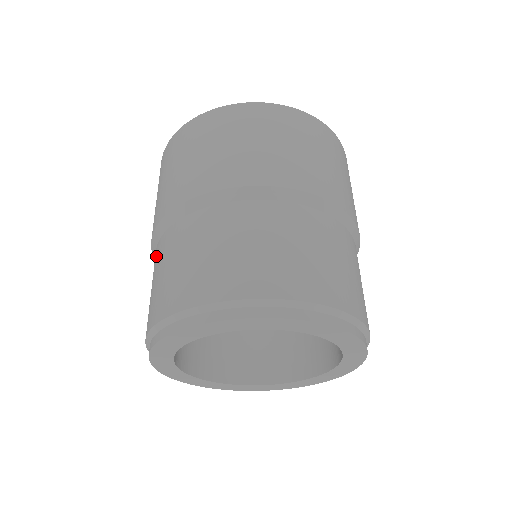
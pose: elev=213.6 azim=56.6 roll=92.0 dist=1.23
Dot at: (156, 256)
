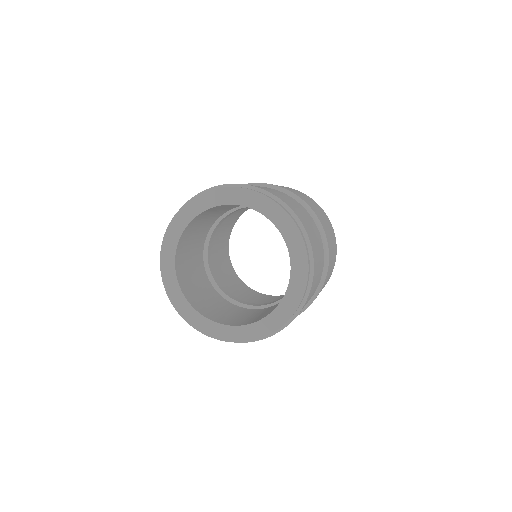
Dot at: occluded
